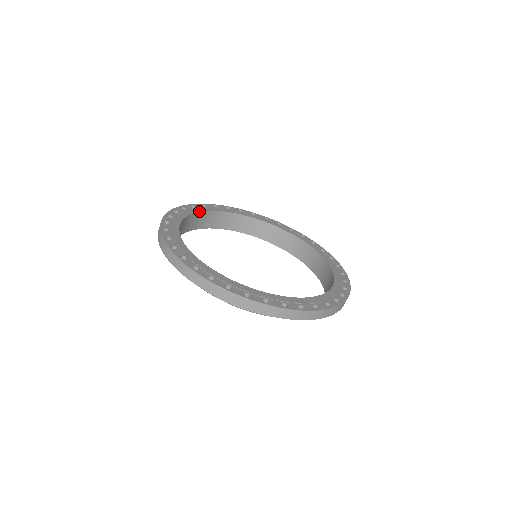
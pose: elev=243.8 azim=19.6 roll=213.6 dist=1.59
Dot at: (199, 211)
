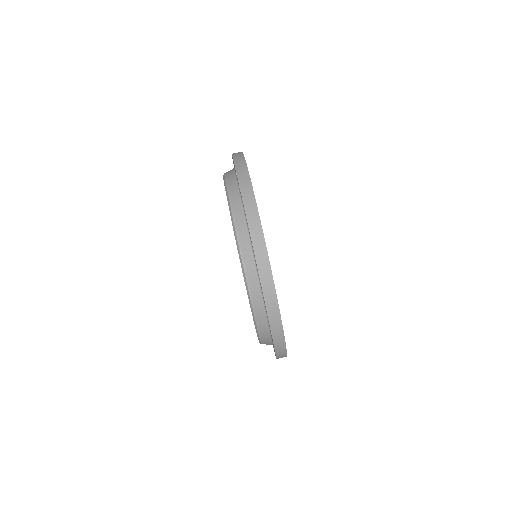
Dot at: occluded
